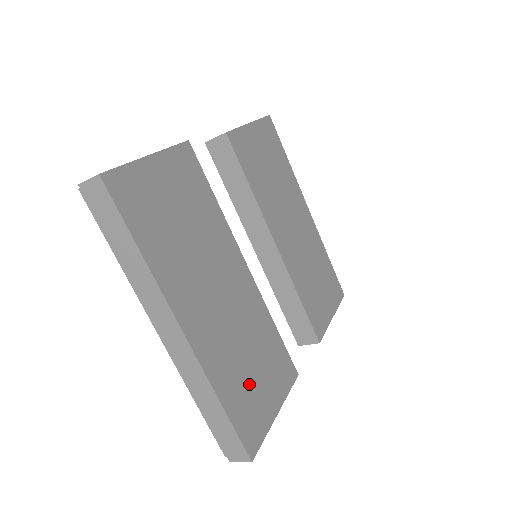
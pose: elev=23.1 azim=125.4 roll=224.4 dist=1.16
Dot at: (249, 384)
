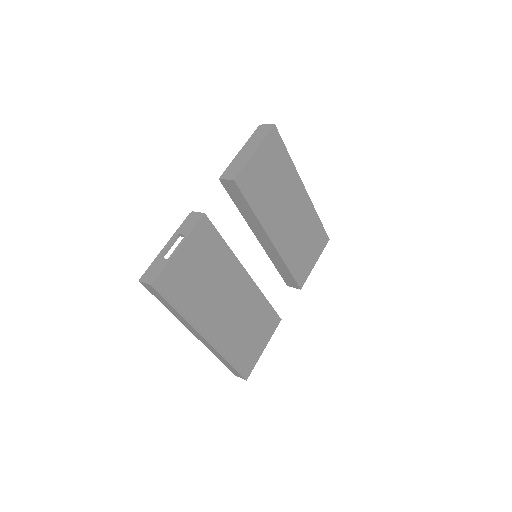
Dot at: (246, 344)
